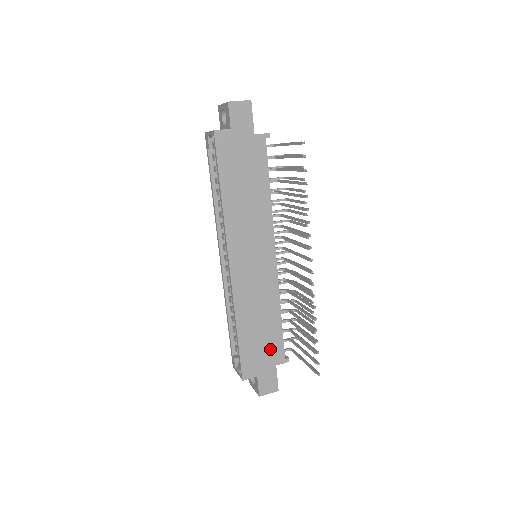
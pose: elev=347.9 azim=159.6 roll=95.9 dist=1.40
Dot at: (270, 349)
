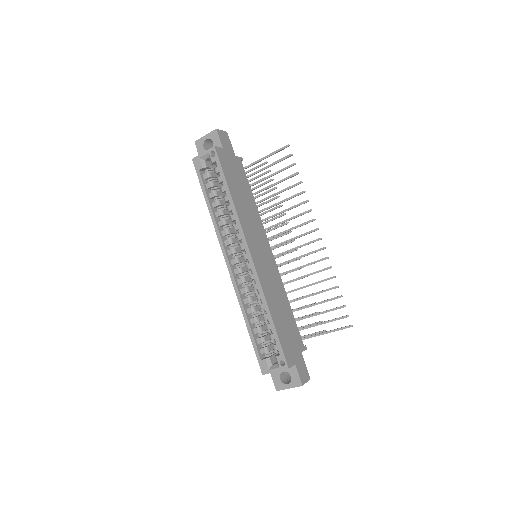
Dot at: (294, 336)
